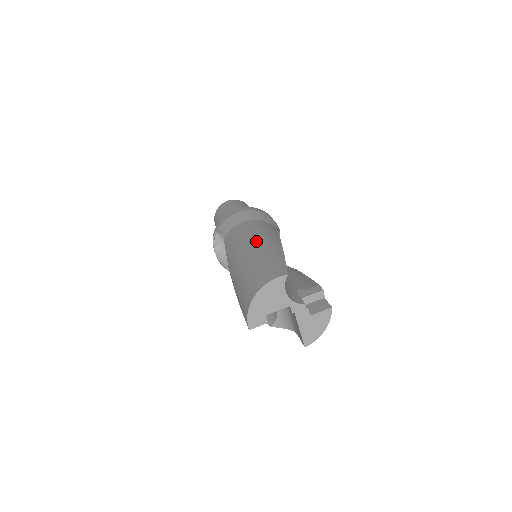
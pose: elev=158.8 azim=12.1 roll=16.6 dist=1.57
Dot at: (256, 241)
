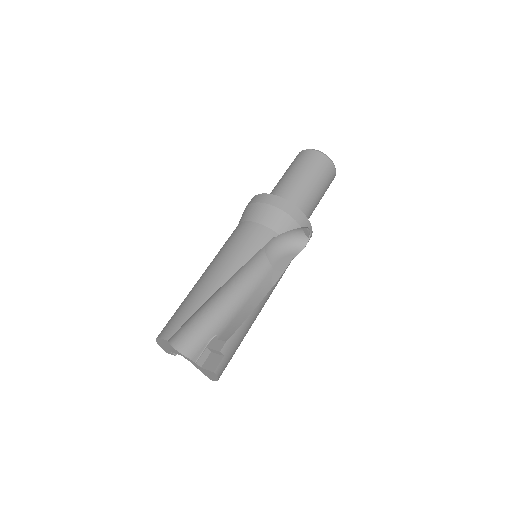
Dot at: (213, 268)
